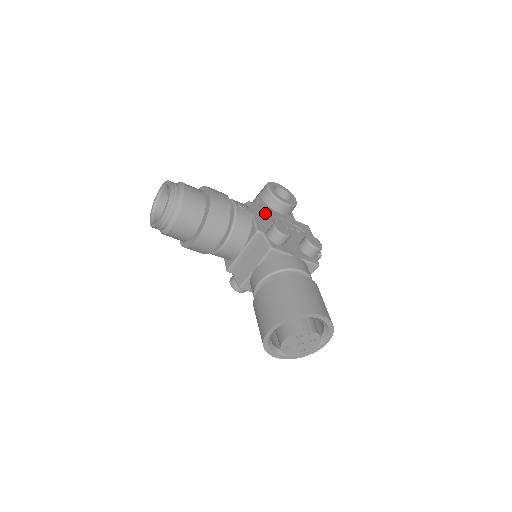
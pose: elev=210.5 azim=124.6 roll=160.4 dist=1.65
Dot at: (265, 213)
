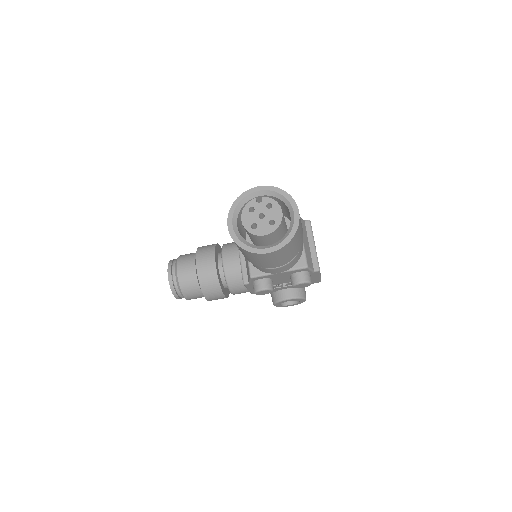
Dot at: occluded
